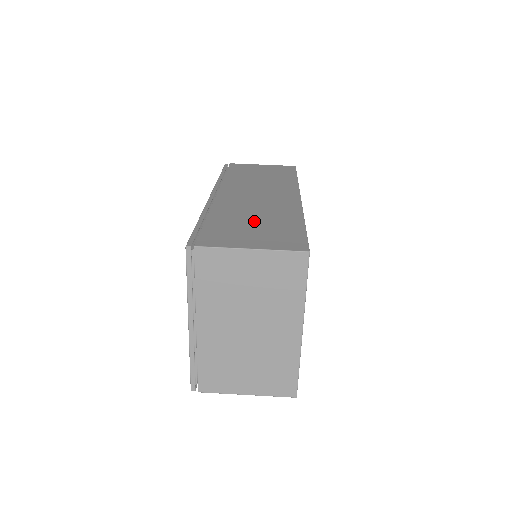
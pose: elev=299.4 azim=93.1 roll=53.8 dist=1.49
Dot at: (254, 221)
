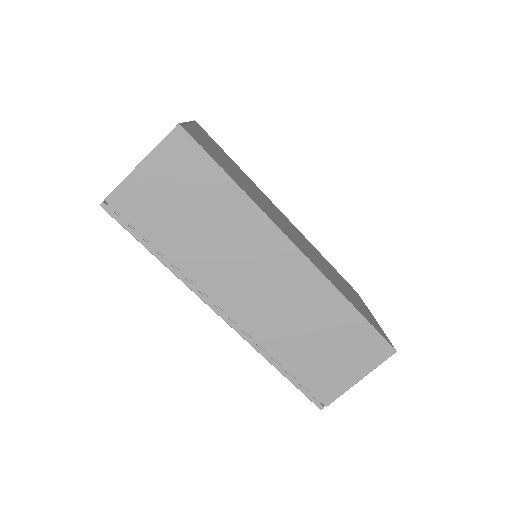
Dot at: (320, 341)
